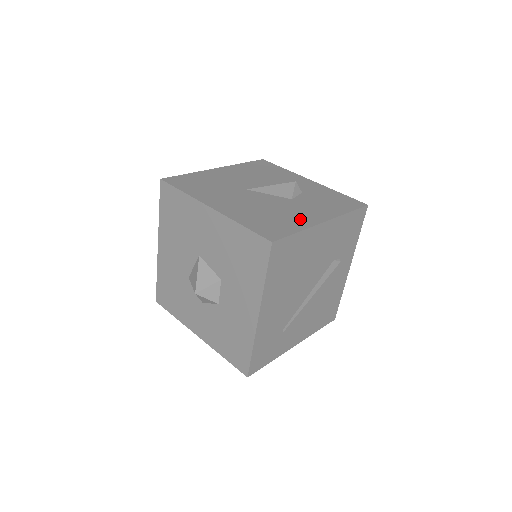
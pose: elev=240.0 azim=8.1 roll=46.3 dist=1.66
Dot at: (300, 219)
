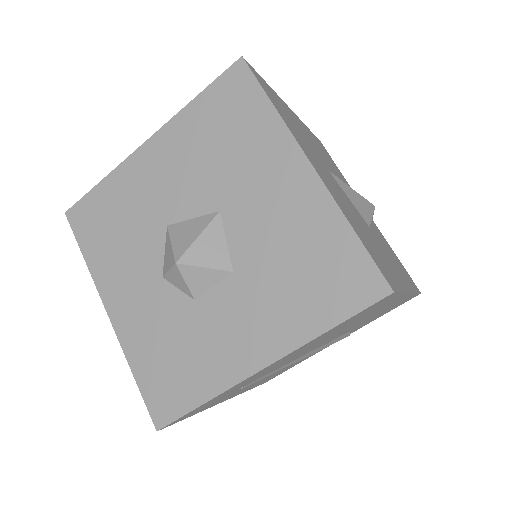
Dot at: (393, 269)
